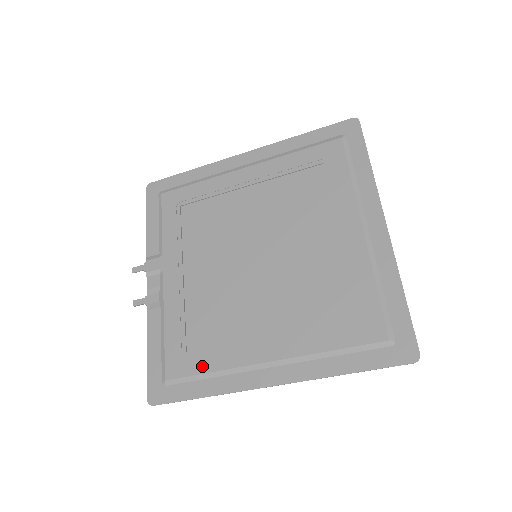
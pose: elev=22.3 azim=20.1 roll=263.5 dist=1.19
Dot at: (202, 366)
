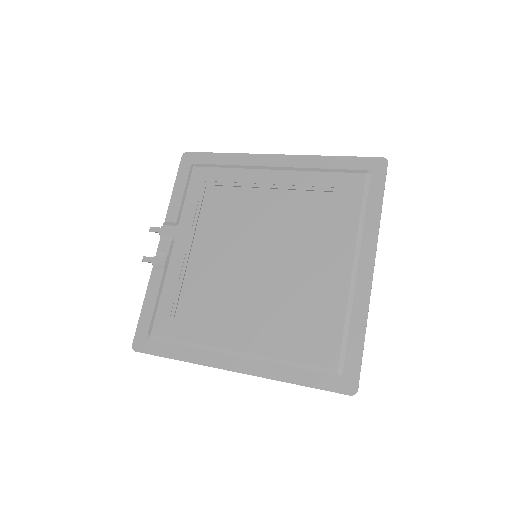
Dot at: (183, 334)
